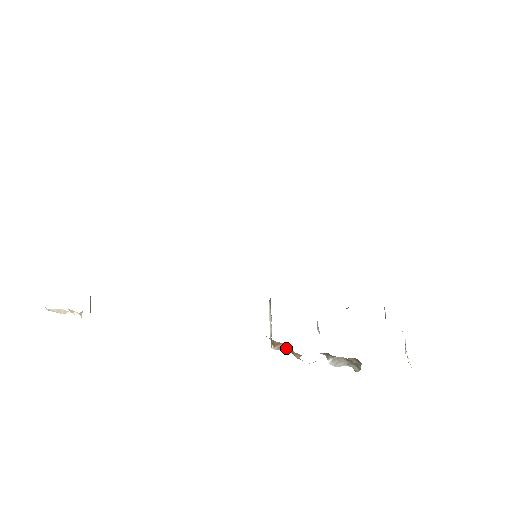
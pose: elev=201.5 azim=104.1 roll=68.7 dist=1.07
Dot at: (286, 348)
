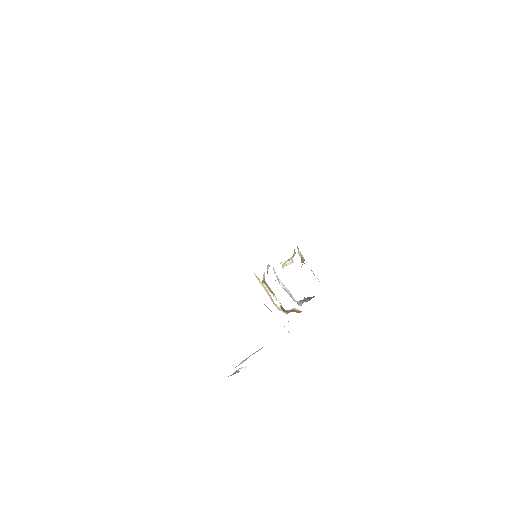
Dot at: (293, 311)
